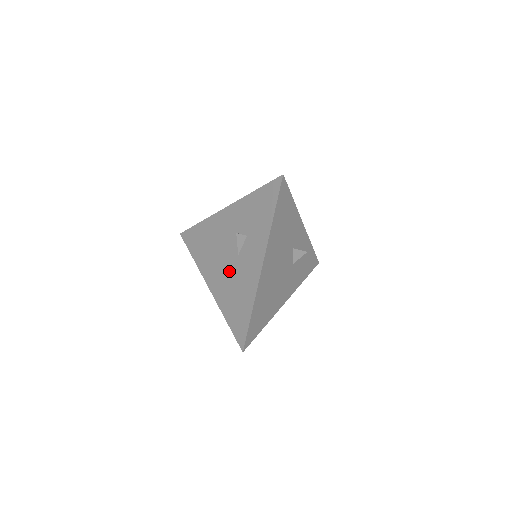
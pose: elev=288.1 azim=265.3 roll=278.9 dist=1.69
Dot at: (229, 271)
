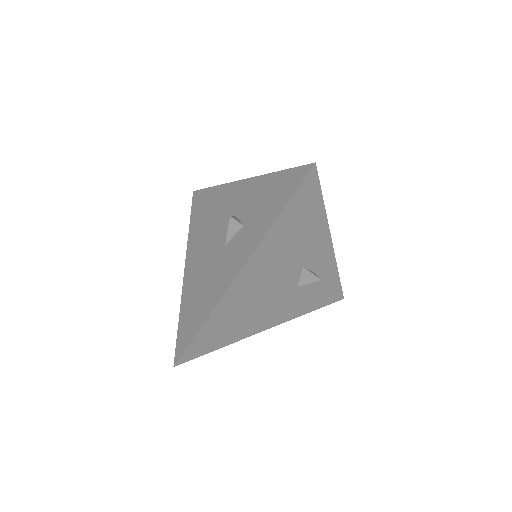
Dot at: (209, 260)
